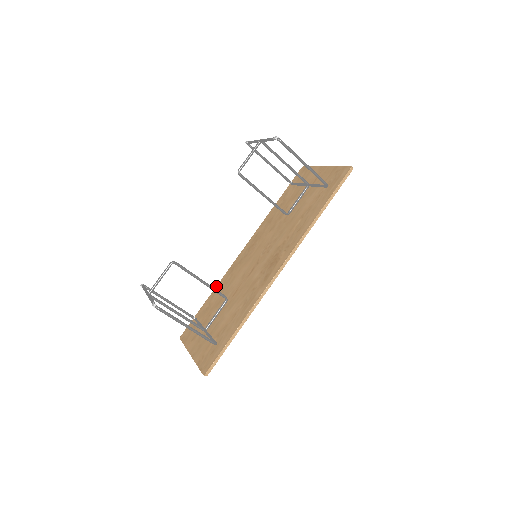
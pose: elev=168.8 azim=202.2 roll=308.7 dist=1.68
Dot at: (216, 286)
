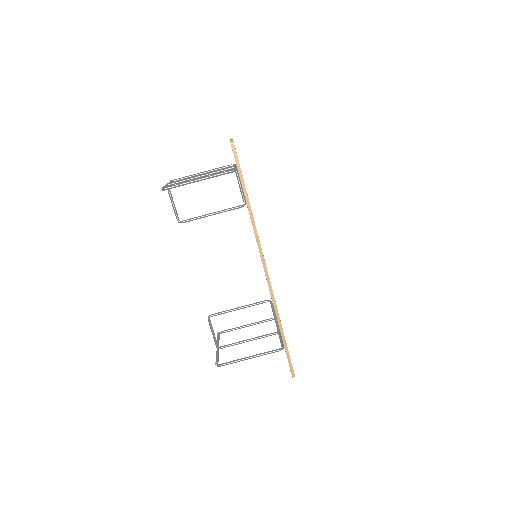
Dot at: occluded
